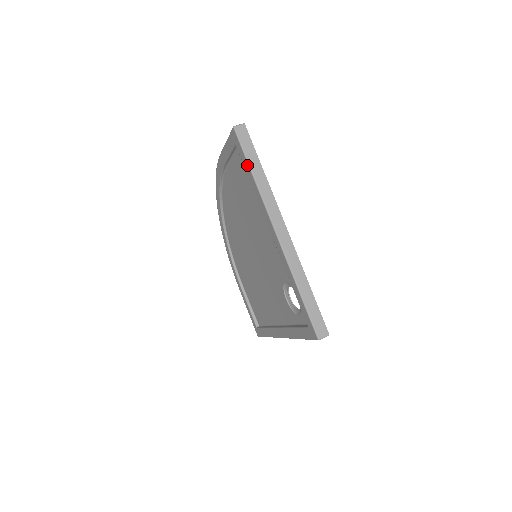
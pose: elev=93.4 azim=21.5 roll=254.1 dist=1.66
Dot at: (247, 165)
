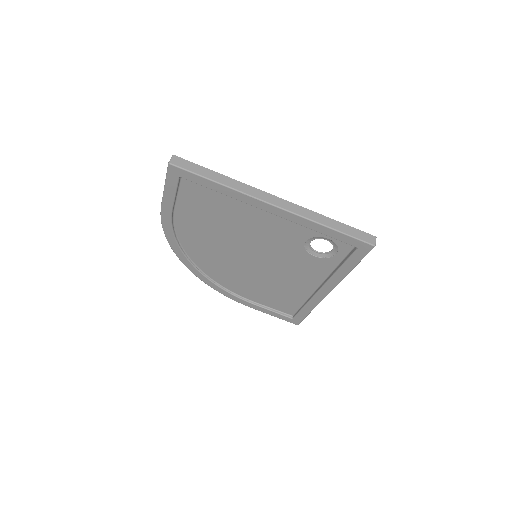
Dot at: (206, 181)
